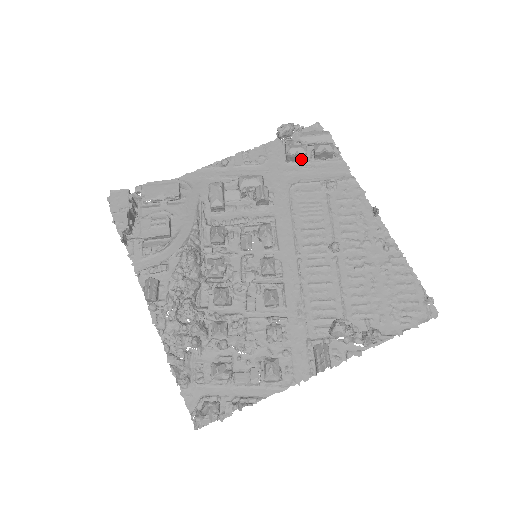
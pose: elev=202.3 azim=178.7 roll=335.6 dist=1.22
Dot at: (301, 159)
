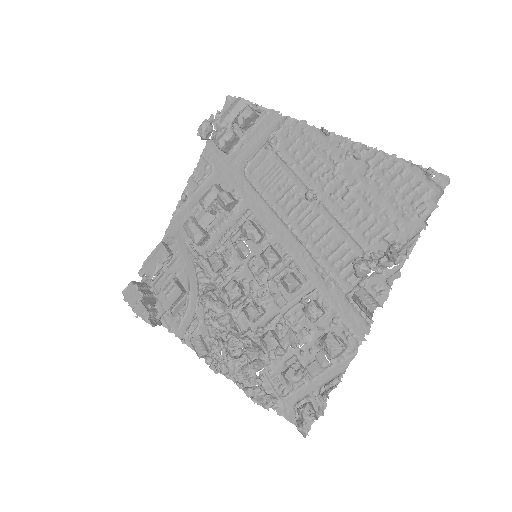
Dot at: (235, 141)
